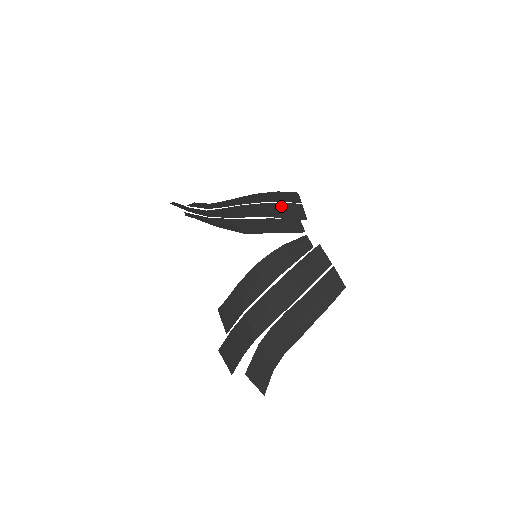
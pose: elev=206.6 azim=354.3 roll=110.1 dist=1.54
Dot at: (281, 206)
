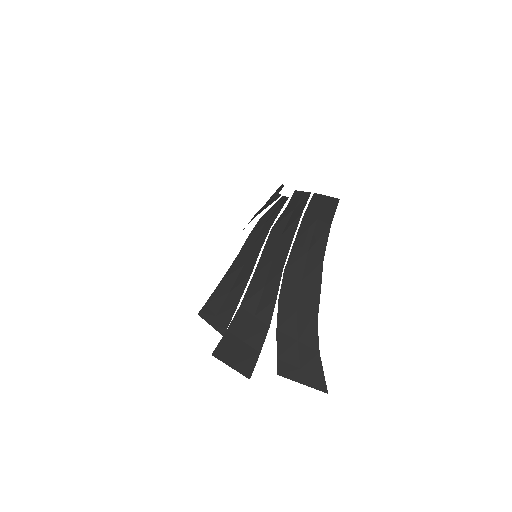
Dot at: occluded
